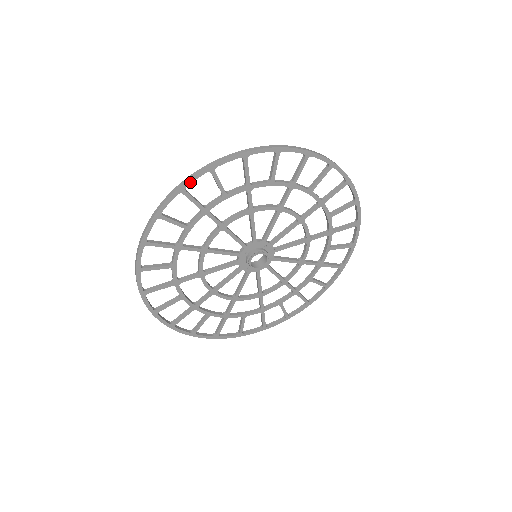
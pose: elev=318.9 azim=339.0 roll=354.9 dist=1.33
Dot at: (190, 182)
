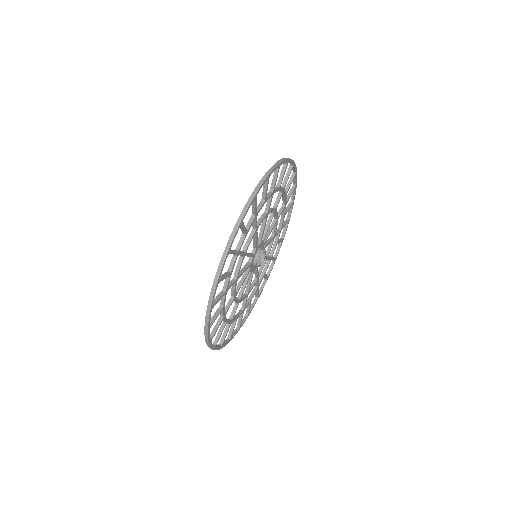
Dot at: (213, 300)
